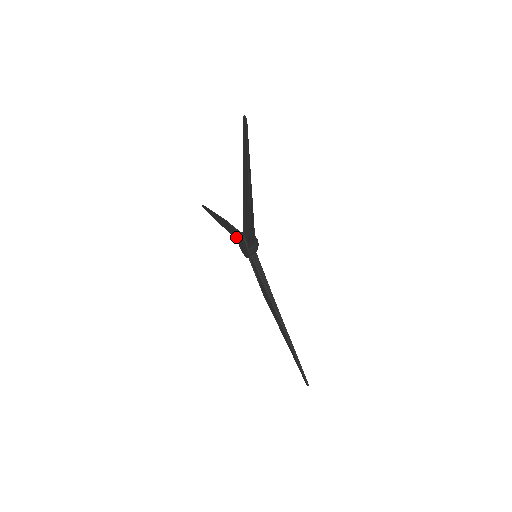
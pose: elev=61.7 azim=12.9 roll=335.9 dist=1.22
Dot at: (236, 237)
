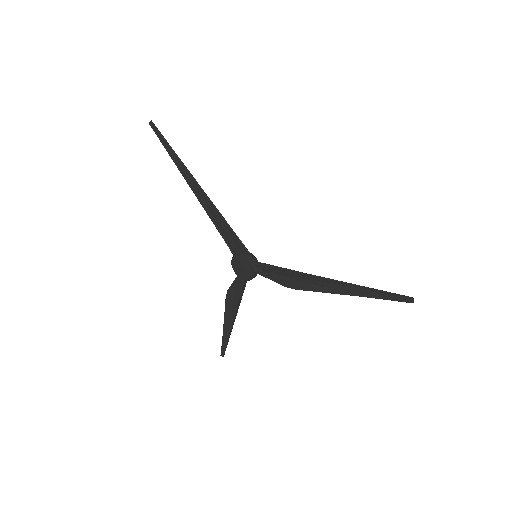
Dot at: (239, 284)
